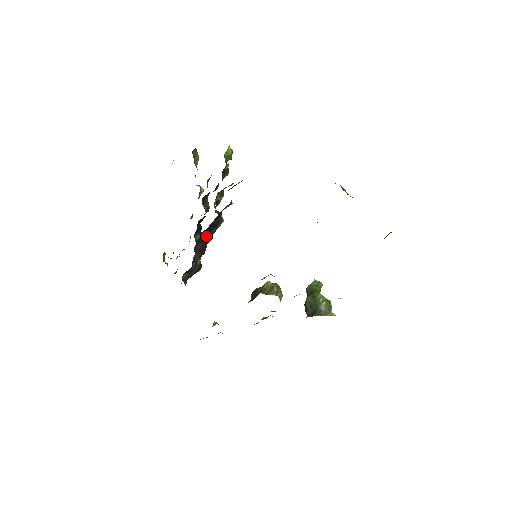
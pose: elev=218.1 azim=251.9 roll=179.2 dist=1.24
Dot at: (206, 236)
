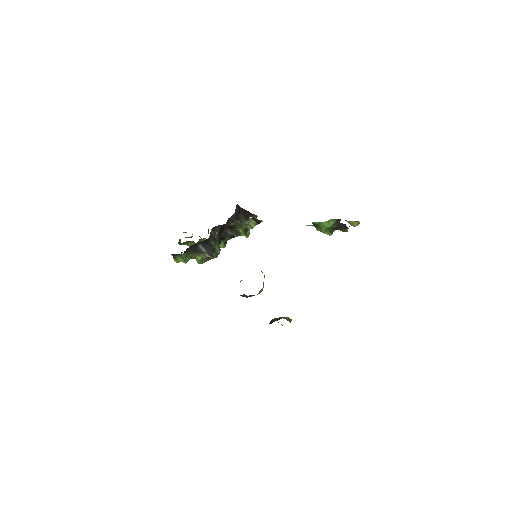
Dot at: (240, 215)
